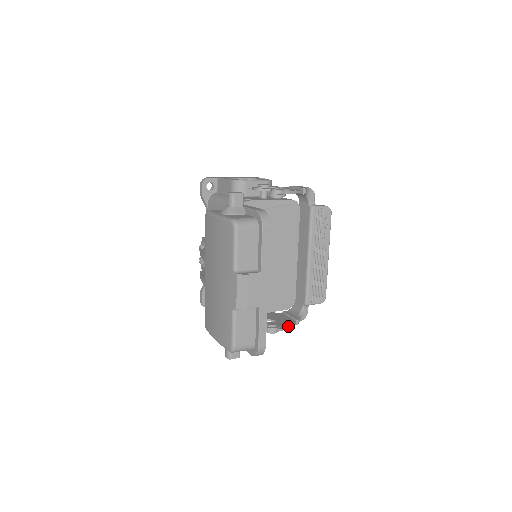
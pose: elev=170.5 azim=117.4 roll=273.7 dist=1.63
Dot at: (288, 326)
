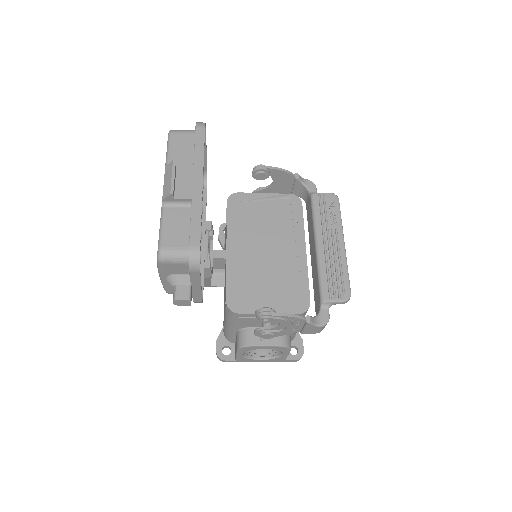
Dot at: occluded
